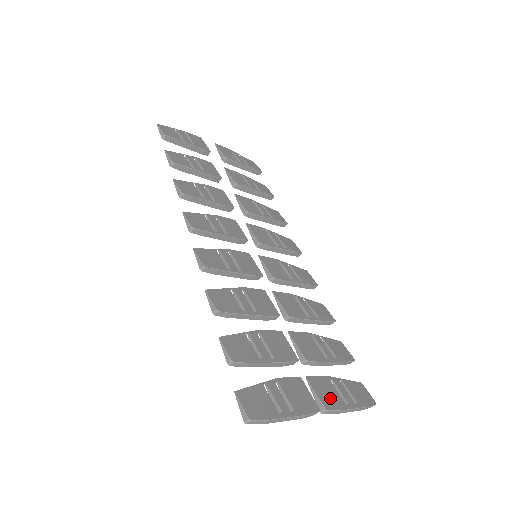
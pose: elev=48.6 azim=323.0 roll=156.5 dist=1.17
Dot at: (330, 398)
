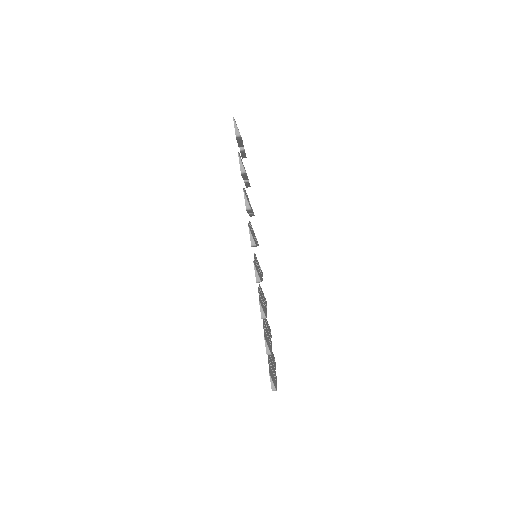
Dot at: (273, 361)
